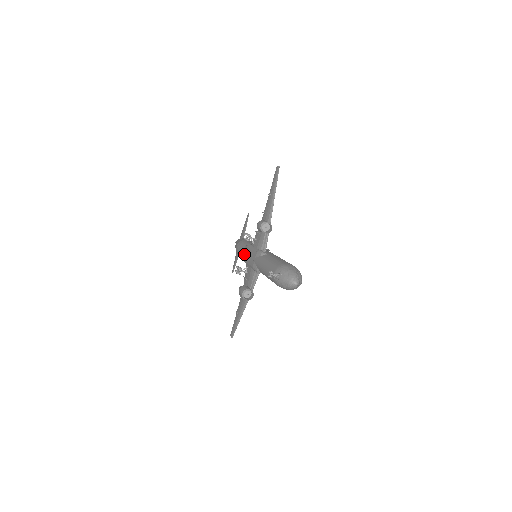
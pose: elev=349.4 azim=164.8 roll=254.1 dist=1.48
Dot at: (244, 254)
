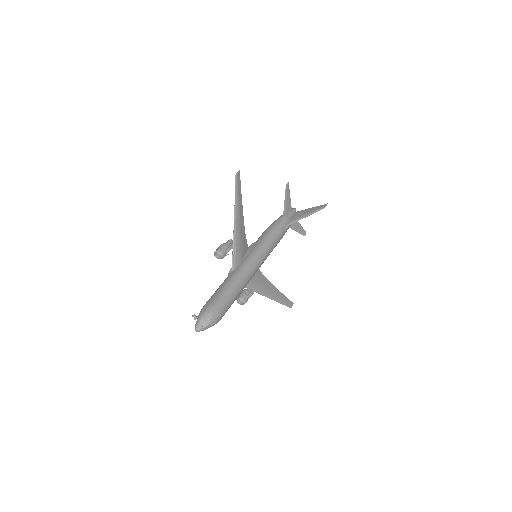
Dot at: occluded
